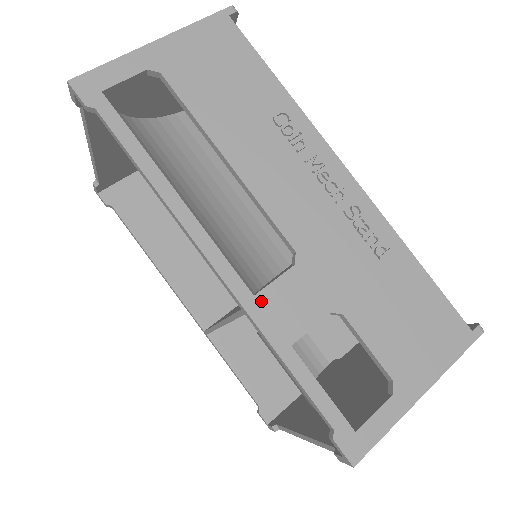
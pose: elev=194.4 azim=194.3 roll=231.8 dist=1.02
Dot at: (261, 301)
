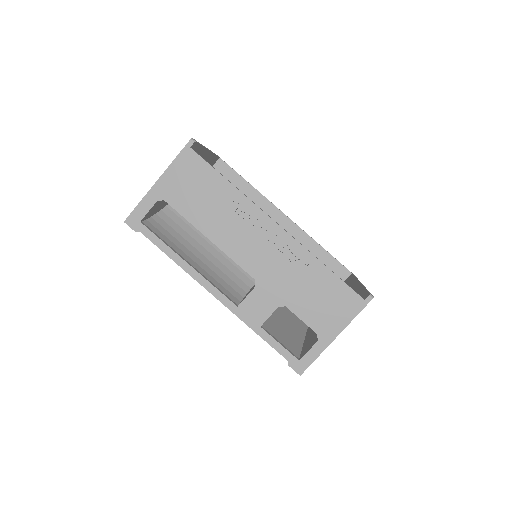
Dot at: (241, 308)
